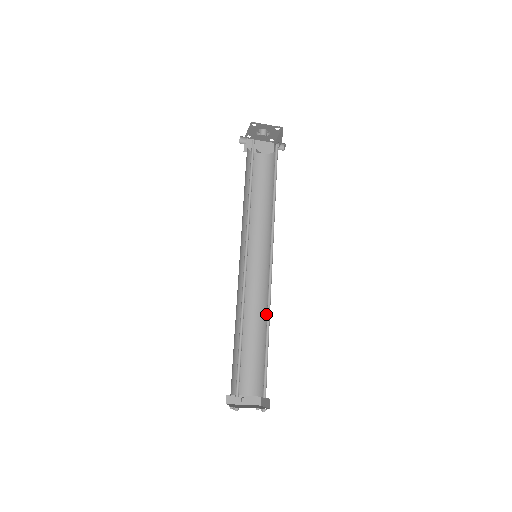
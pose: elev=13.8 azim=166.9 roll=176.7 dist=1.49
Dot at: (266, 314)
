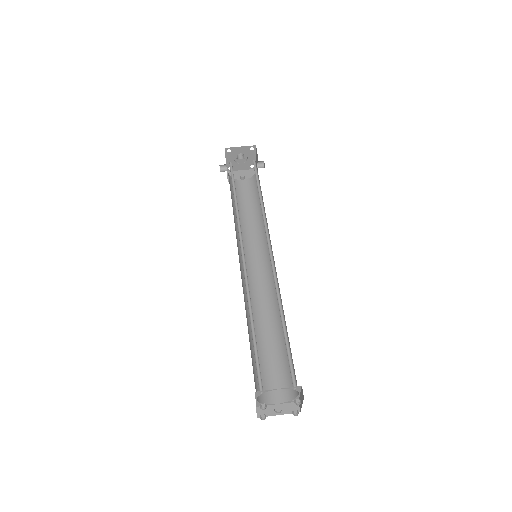
Dot at: occluded
